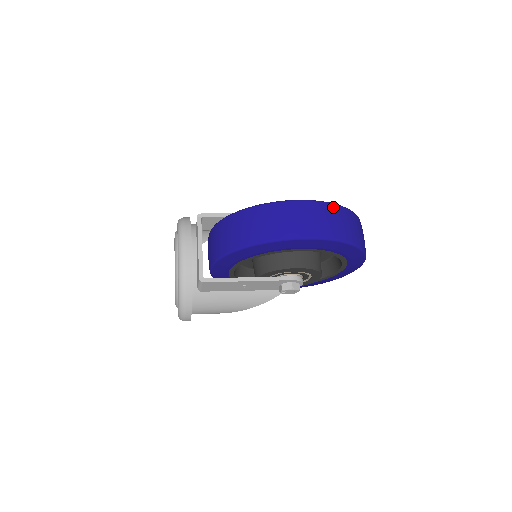
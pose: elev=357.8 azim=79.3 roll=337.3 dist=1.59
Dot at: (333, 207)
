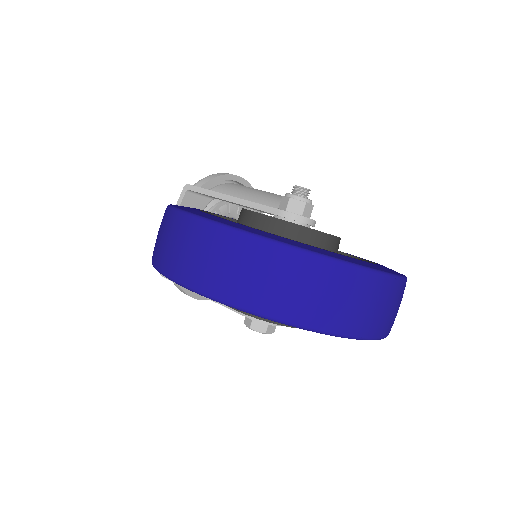
Dot at: (251, 244)
